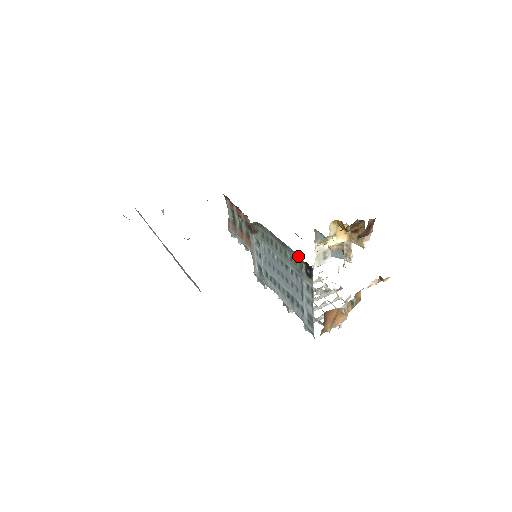
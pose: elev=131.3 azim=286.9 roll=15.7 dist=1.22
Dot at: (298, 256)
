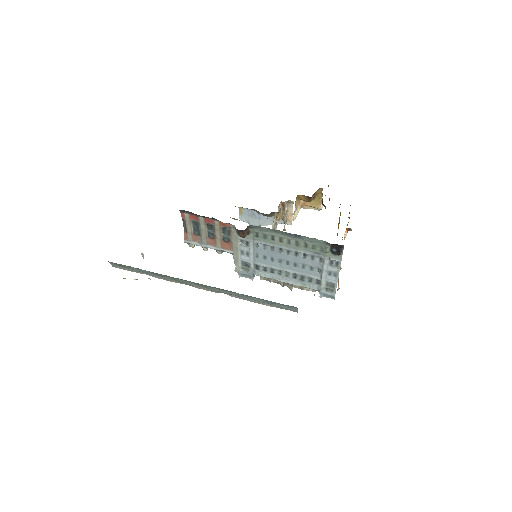
Dot at: (321, 241)
